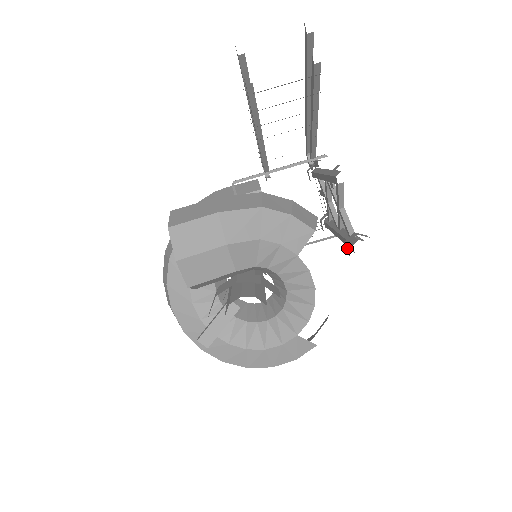
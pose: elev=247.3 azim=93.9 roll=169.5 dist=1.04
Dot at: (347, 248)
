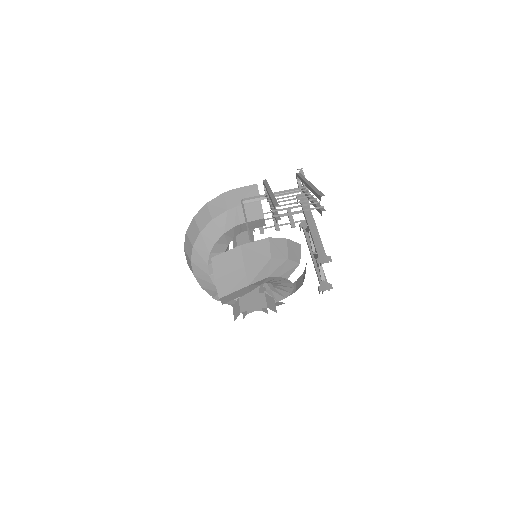
Dot at: (319, 292)
